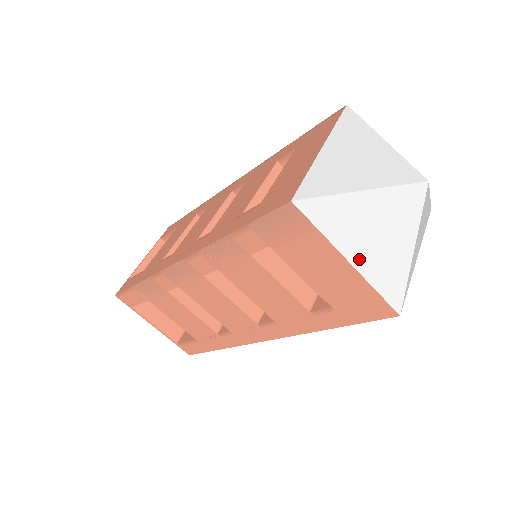
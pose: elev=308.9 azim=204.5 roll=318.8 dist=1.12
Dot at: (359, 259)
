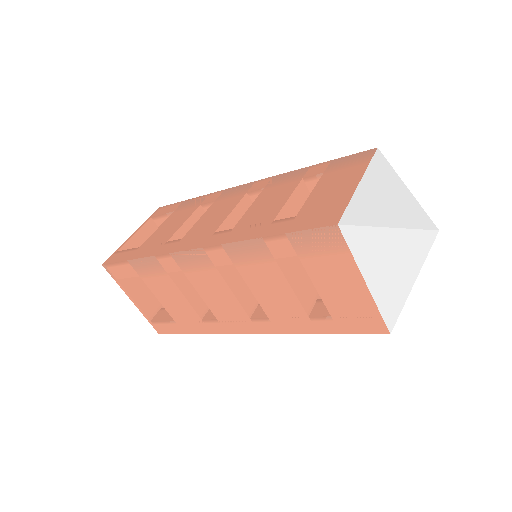
Dot at: (374, 282)
